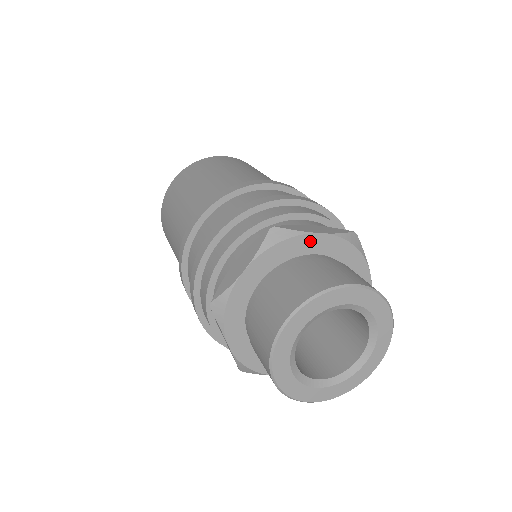
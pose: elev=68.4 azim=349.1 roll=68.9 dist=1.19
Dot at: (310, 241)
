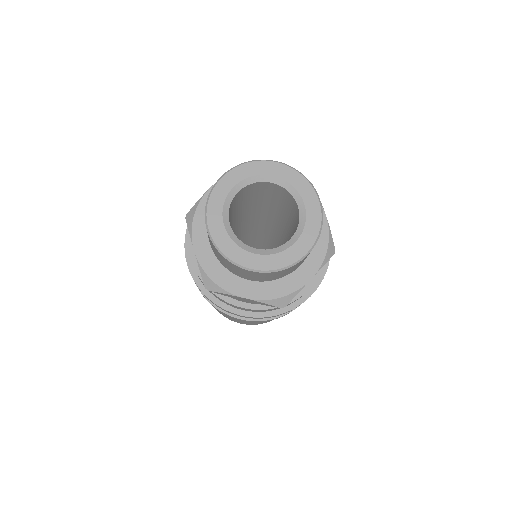
Dot at: occluded
